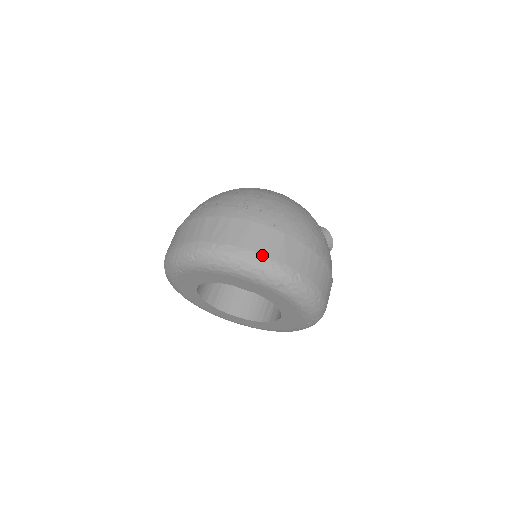
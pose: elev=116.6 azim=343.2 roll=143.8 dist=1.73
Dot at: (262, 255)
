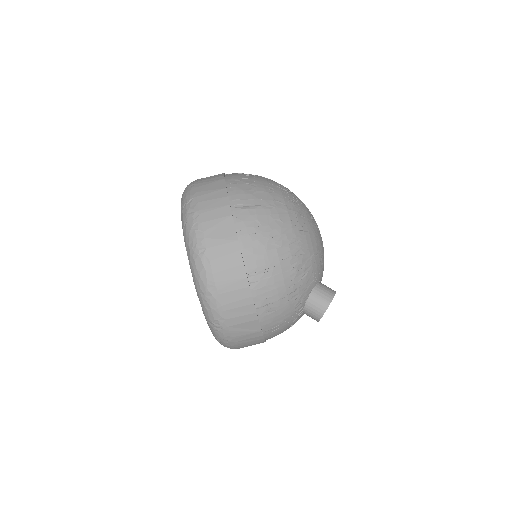
Dot at: (198, 210)
